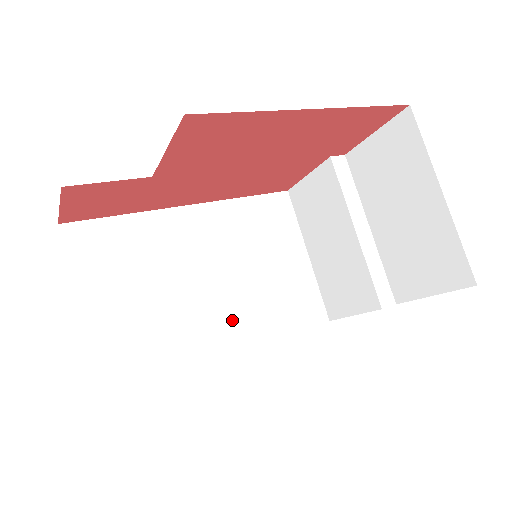
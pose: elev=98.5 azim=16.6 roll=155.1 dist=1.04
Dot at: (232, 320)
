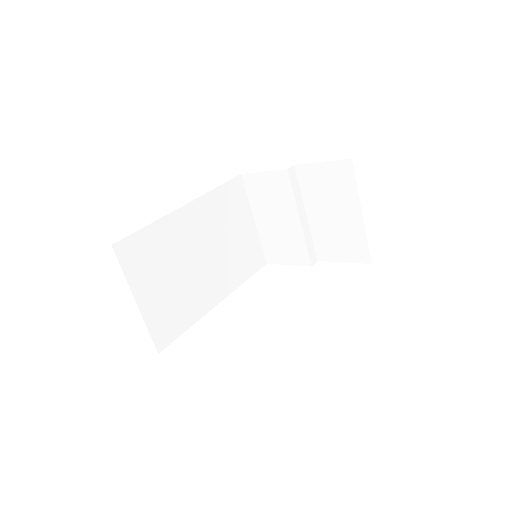
Dot at: (219, 281)
